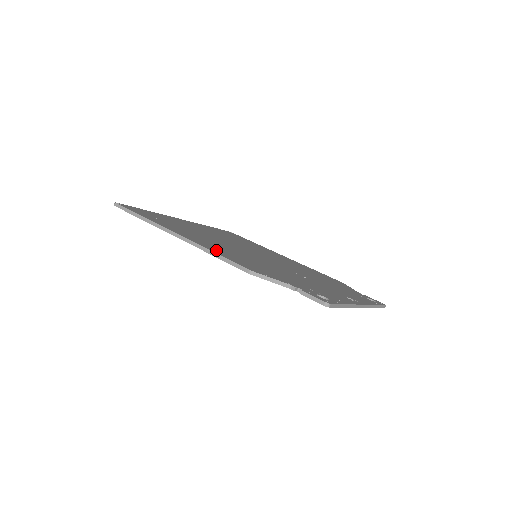
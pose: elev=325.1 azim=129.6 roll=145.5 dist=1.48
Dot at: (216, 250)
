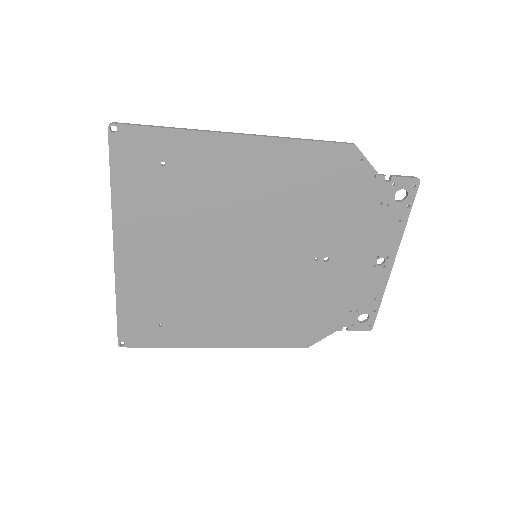
Dot at: (290, 154)
